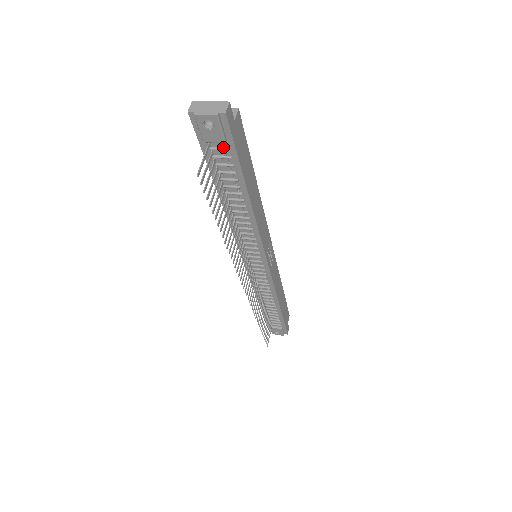
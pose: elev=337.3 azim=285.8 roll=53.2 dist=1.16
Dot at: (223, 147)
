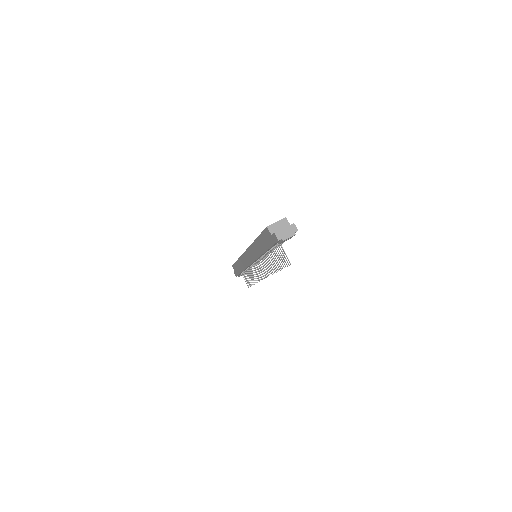
Dot at: occluded
